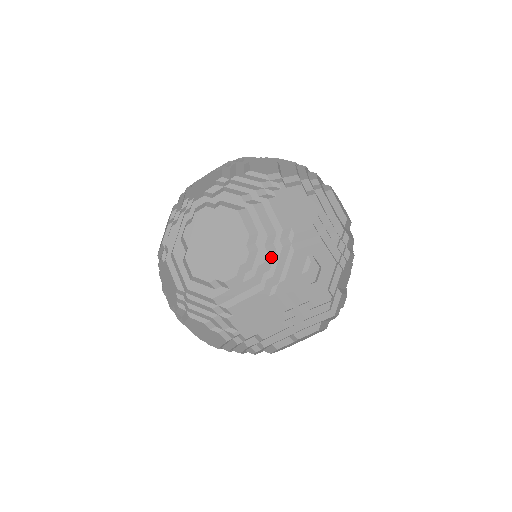
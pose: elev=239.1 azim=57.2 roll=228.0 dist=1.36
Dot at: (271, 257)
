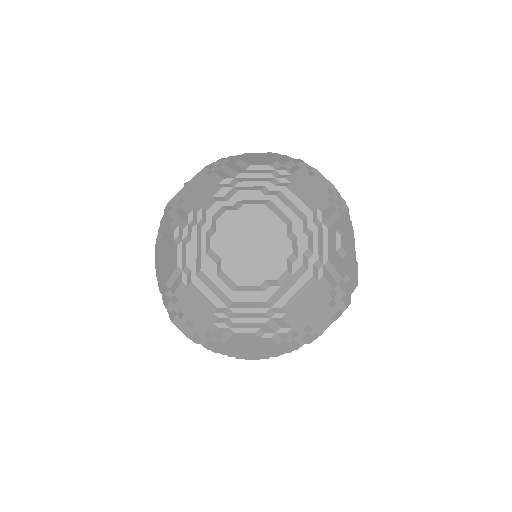
Dot at: (311, 241)
